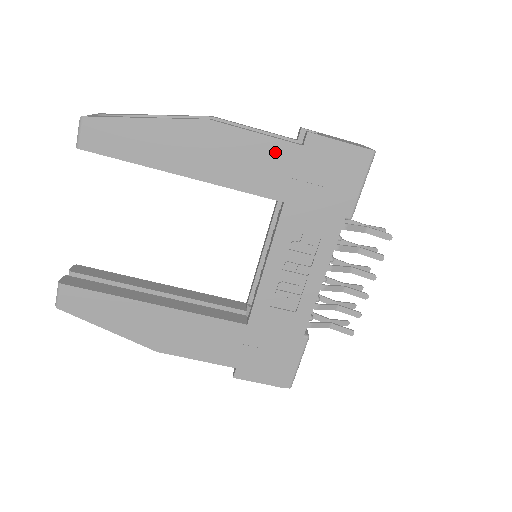
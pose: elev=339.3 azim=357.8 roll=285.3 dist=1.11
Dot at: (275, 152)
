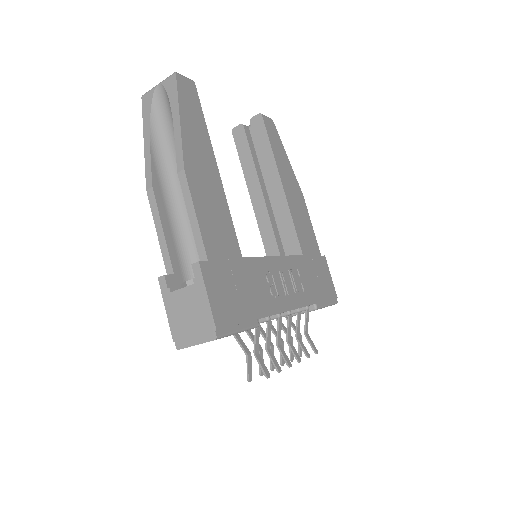
Dot at: (312, 239)
